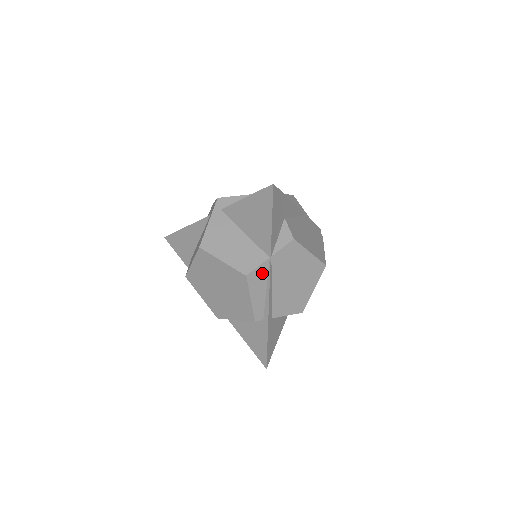
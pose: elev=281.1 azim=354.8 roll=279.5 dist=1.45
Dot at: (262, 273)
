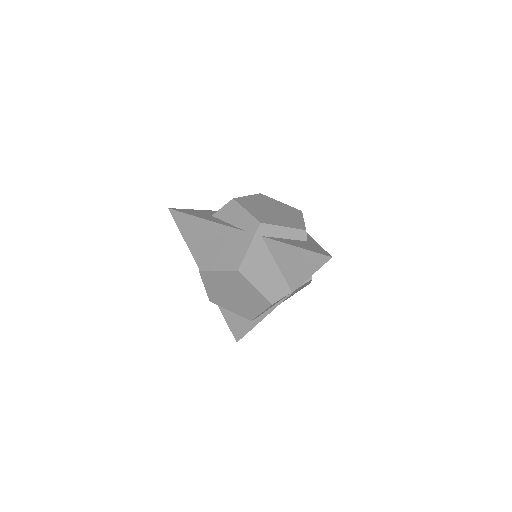
Dot at: occluded
